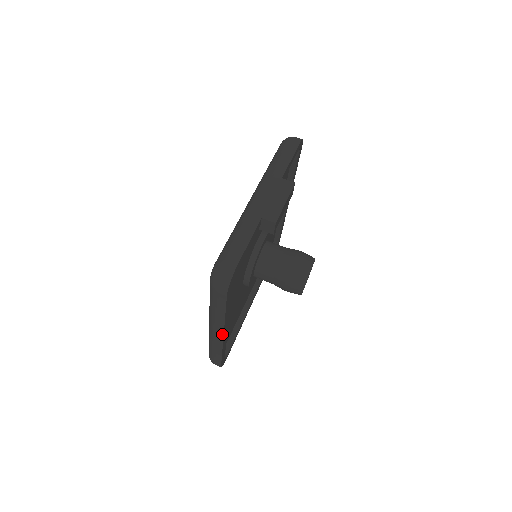
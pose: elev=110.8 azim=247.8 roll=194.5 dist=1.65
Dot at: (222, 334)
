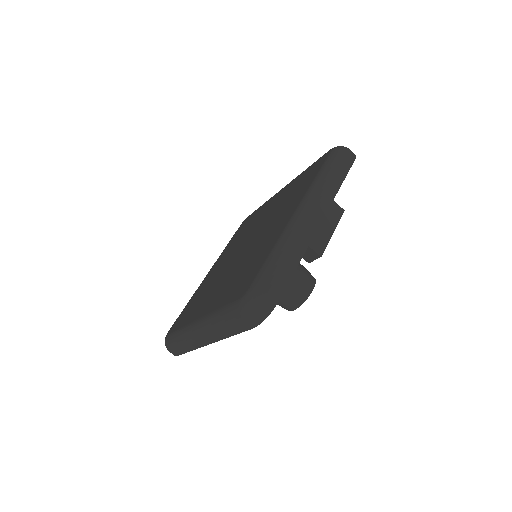
Dot at: (209, 343)
